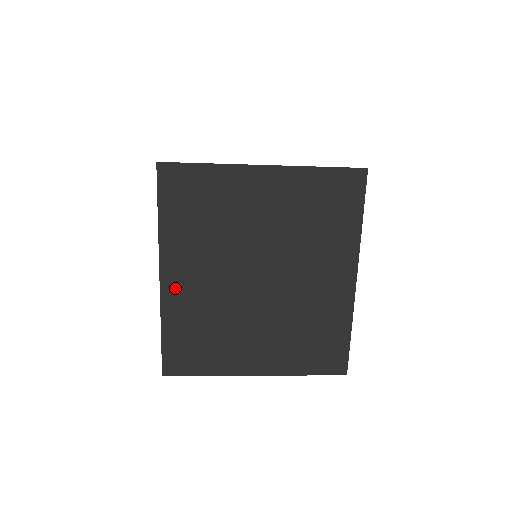
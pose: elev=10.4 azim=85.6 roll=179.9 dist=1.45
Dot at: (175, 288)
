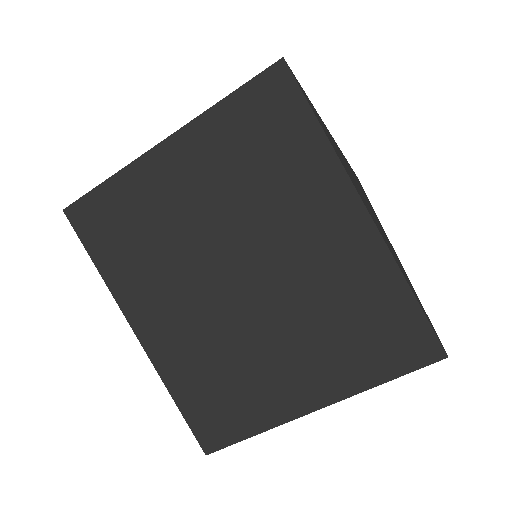
Dot at: (158, 340)
